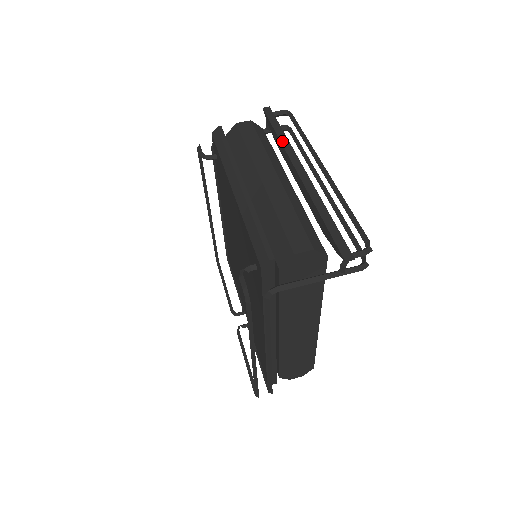
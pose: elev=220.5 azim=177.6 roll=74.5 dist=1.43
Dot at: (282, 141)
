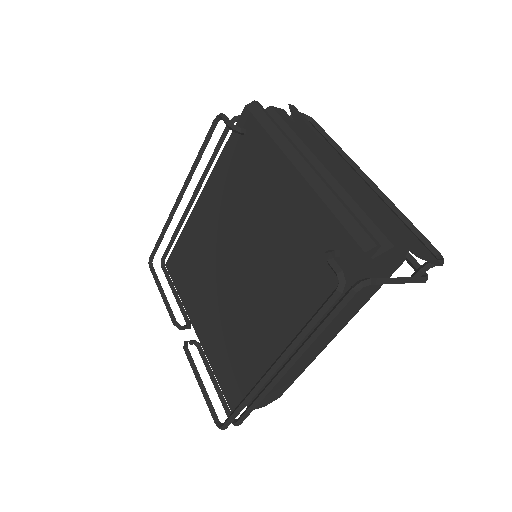
Dot at: (323, 140)
